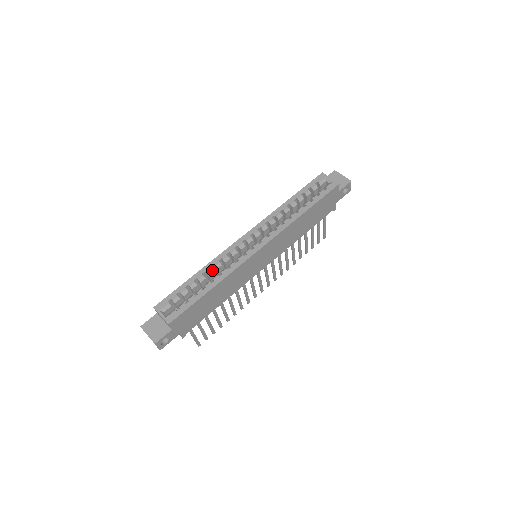
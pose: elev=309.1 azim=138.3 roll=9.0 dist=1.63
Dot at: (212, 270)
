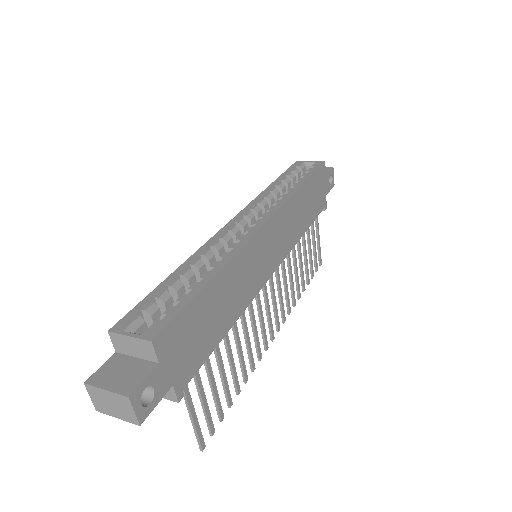
Dot at: (201, 261)
